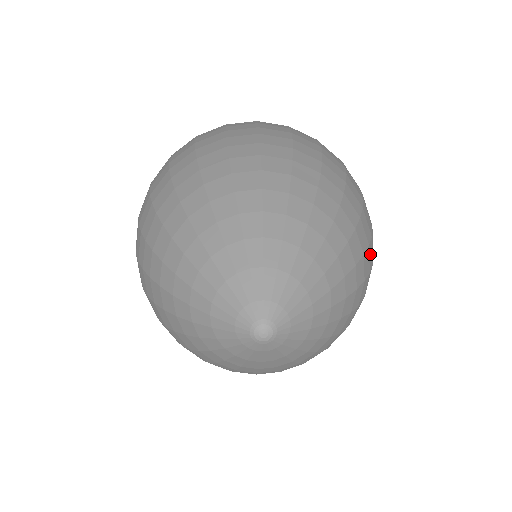
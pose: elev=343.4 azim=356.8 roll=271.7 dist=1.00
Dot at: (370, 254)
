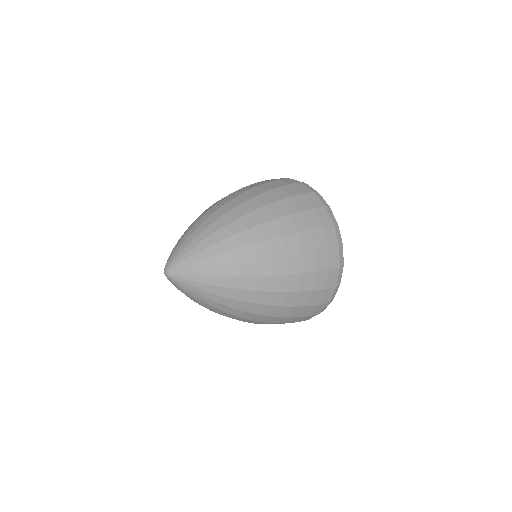
Dot at: (263, 214)
